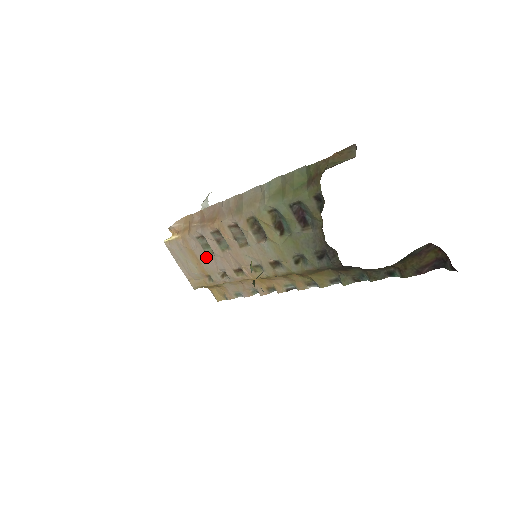
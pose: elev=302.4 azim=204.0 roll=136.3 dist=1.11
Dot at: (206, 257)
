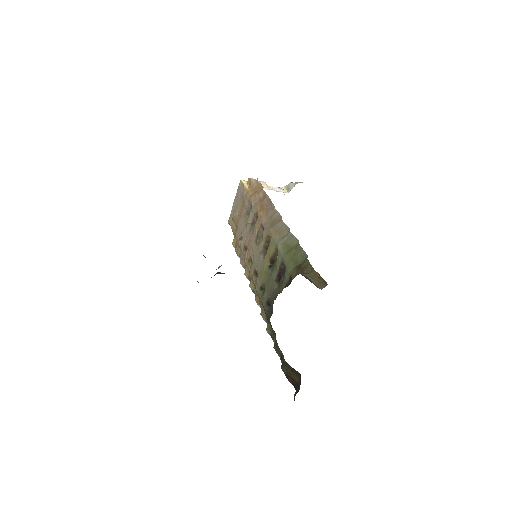
Dot at: (244, 219)
